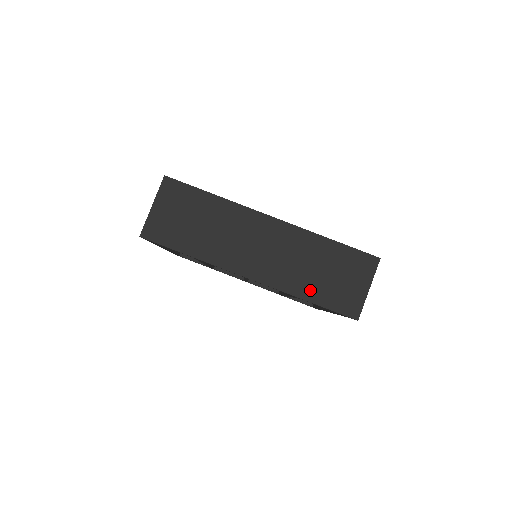
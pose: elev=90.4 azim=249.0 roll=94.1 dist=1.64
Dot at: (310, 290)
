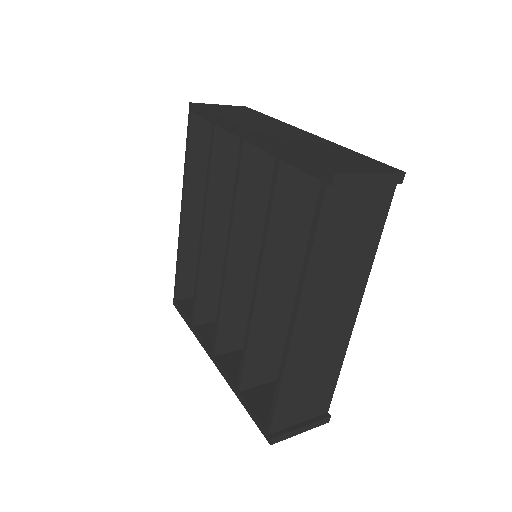
Dot at: (298, 150)
